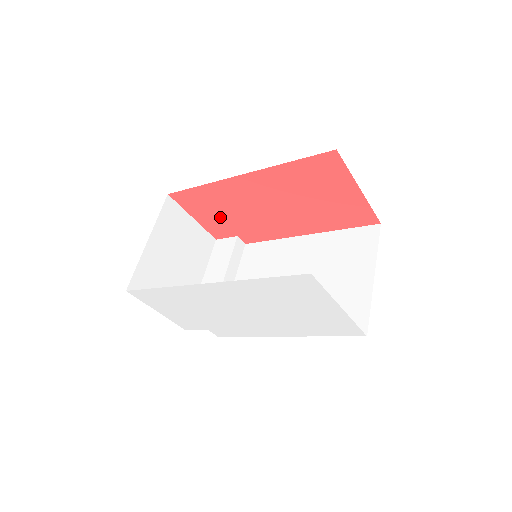
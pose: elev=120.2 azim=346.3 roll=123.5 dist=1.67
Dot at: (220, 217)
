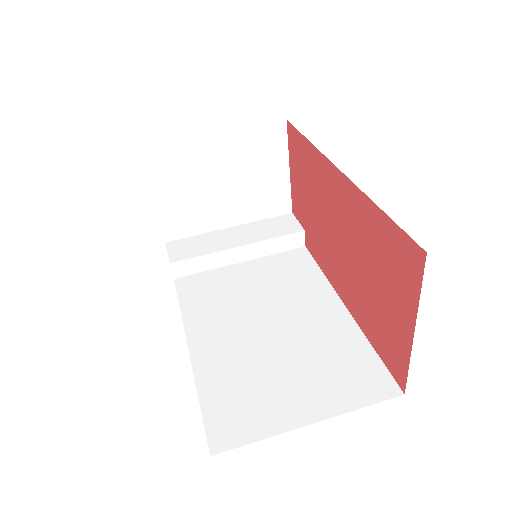
Dot at: (304, 194)
